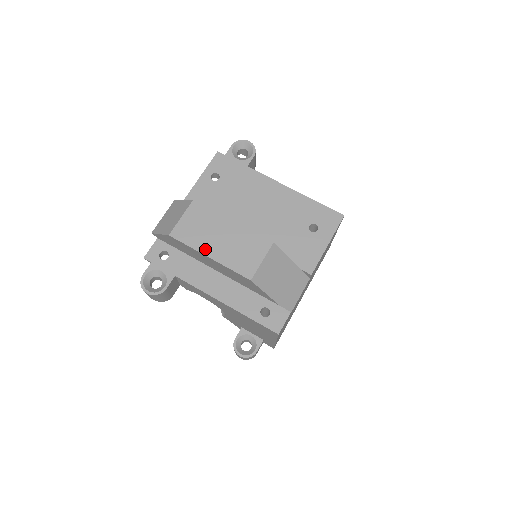
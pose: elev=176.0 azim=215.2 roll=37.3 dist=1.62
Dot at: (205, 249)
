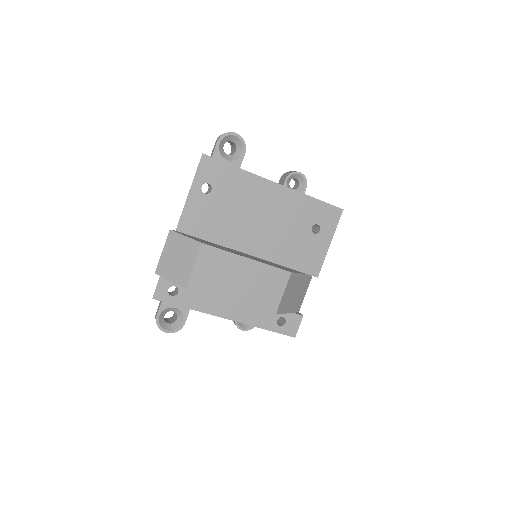
Dot at: (227, 295)
